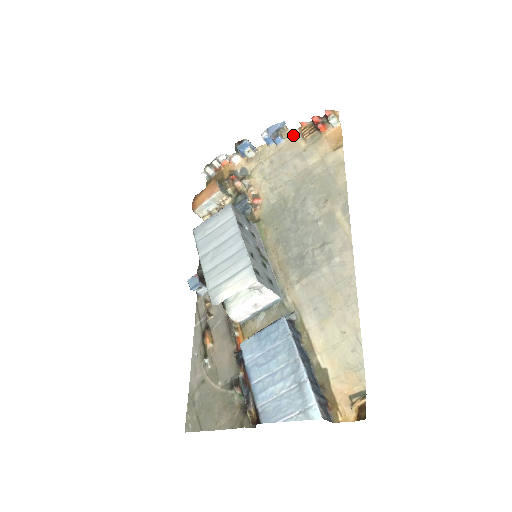
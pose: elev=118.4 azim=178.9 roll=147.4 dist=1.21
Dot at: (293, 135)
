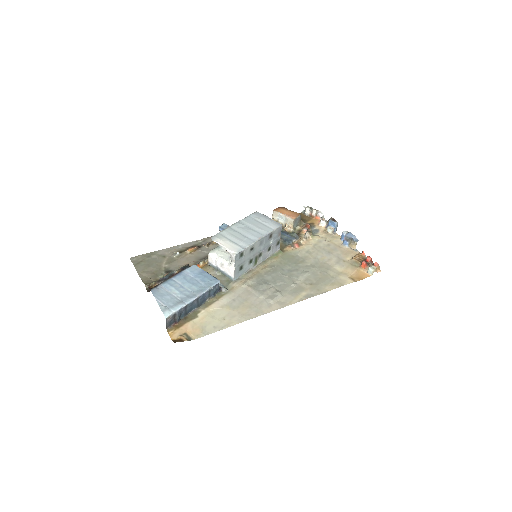
Dot at: (353, 251)
